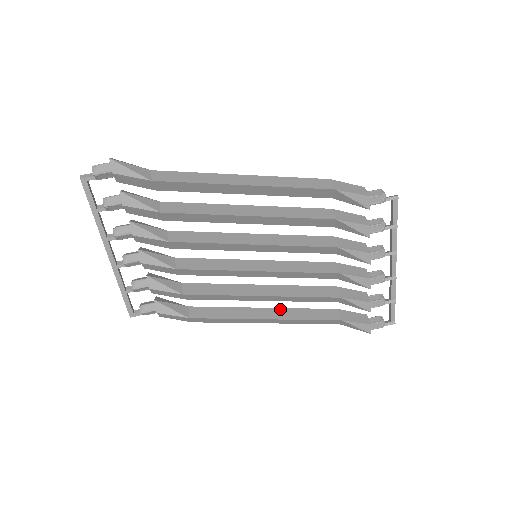
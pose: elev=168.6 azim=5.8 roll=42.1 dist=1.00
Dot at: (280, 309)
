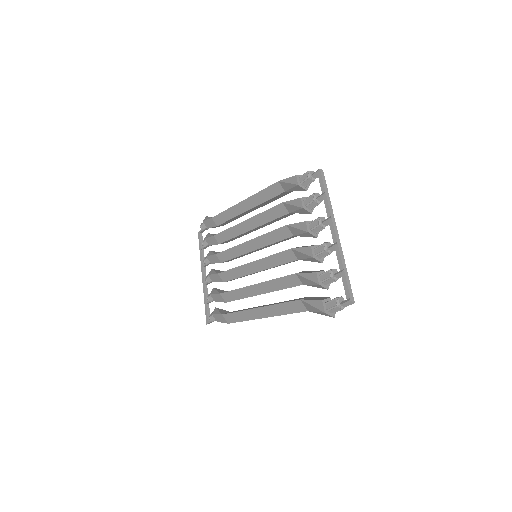
Dot at: occluded
